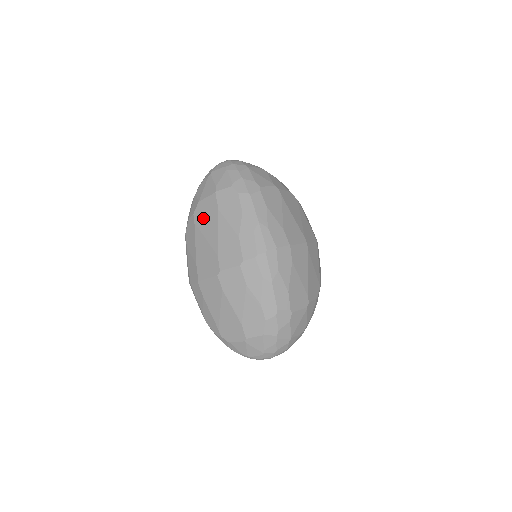
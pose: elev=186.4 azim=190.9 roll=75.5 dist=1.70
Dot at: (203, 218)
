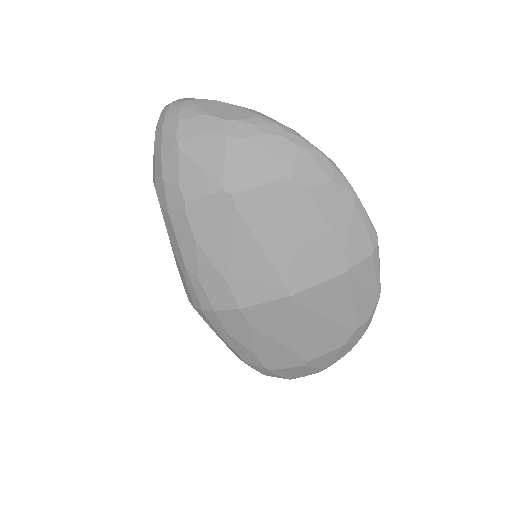
Dot at: occluded
